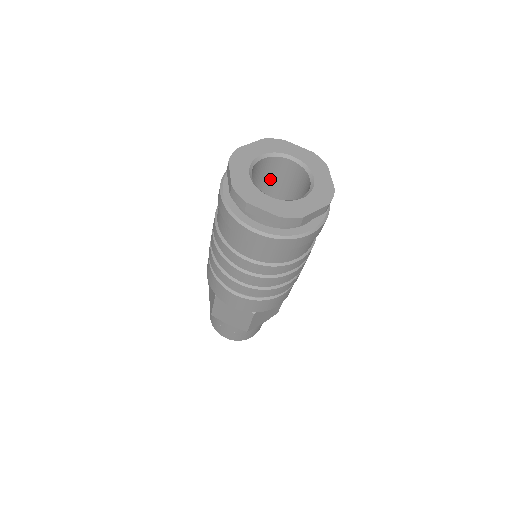
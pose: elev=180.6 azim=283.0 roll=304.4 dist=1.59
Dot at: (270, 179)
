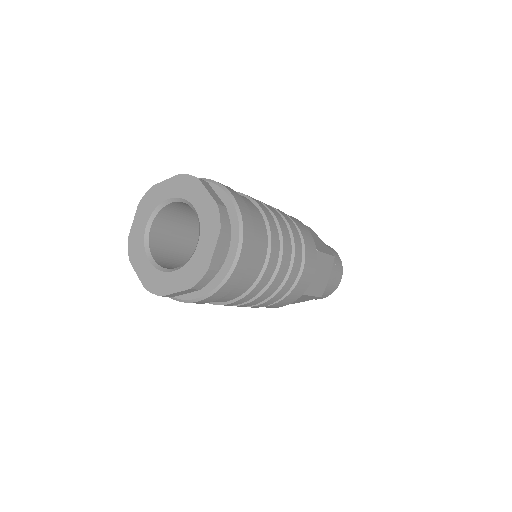
Dot at: occluded
